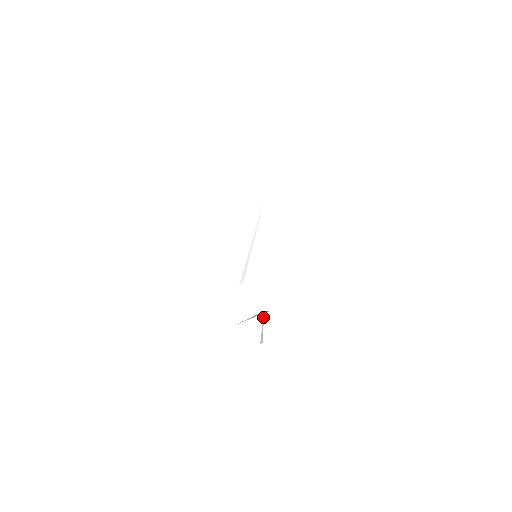
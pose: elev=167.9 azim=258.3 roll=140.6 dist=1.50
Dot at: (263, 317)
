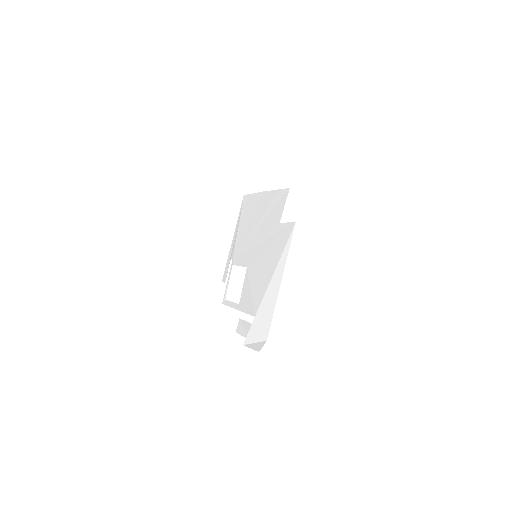
Dot at: (246, 345)
